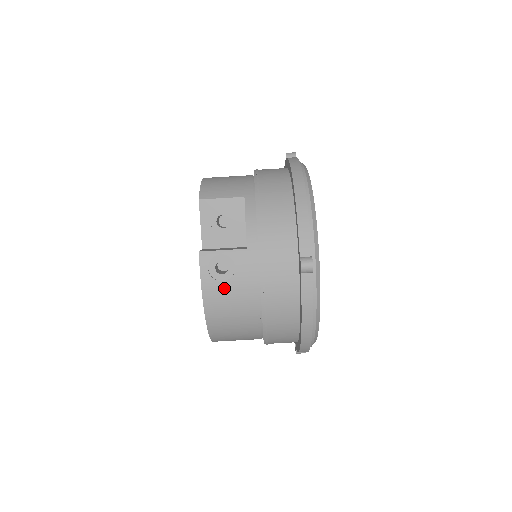
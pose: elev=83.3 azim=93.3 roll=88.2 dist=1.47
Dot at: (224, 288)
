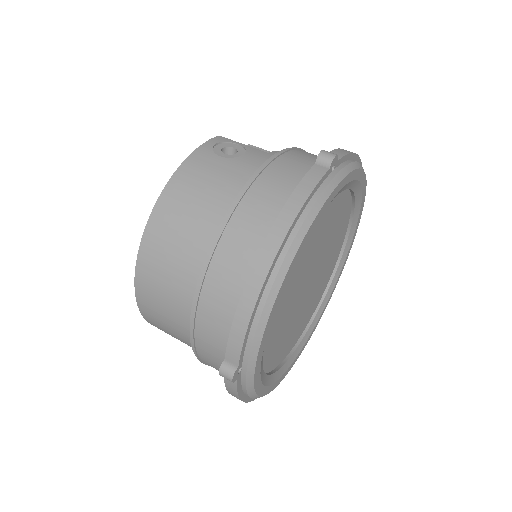
Dot at: (216, 162)
